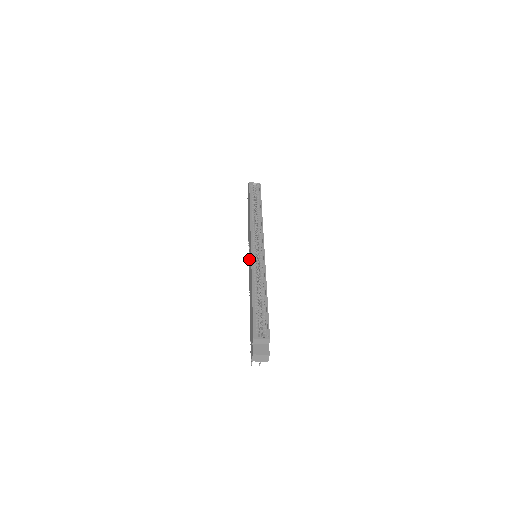
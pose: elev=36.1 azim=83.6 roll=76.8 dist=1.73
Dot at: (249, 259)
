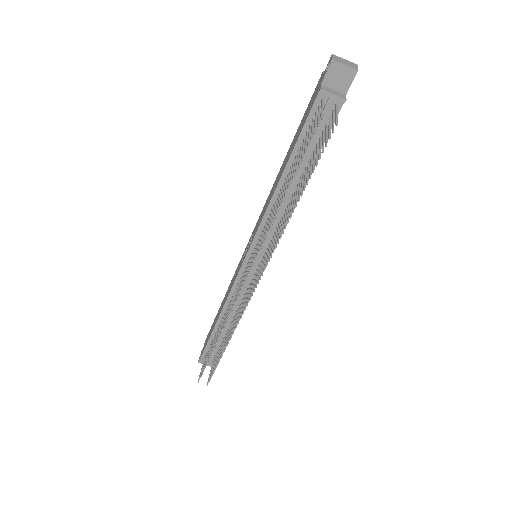
Dot at: occluded
